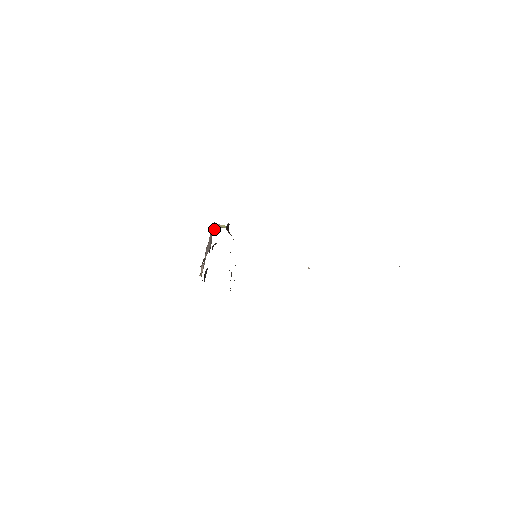
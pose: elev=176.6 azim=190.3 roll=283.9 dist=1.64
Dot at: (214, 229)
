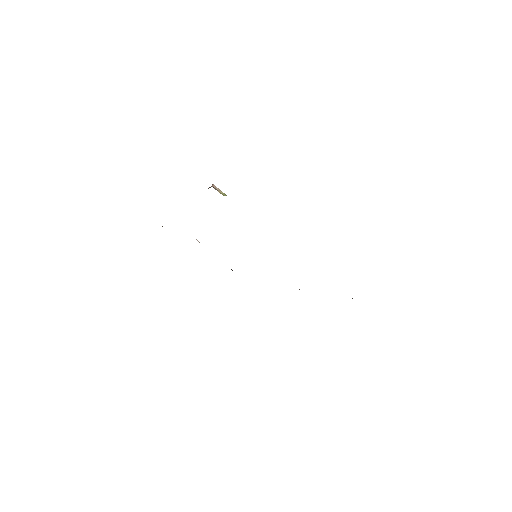
Dot at: occluded
